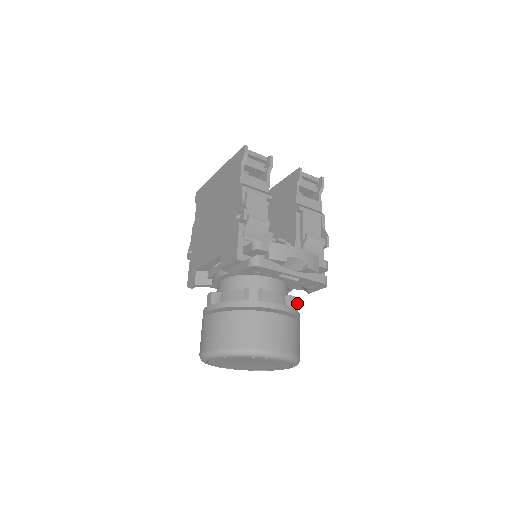
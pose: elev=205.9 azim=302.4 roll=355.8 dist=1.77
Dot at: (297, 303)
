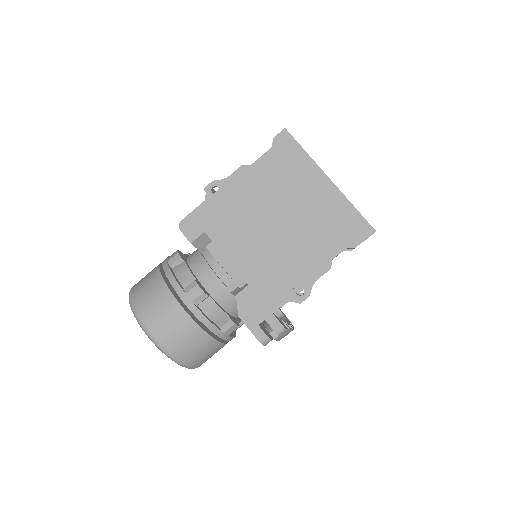
Dot at: occluded
